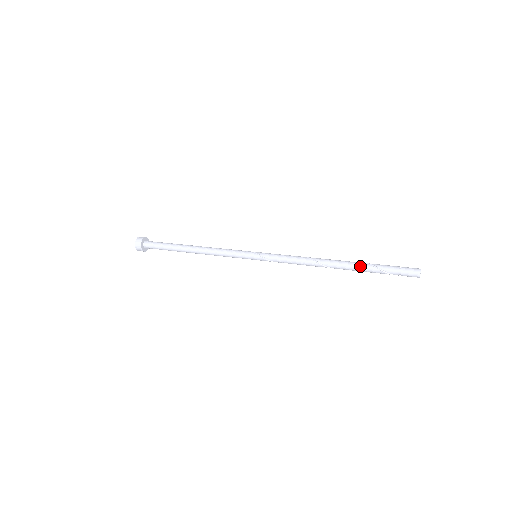
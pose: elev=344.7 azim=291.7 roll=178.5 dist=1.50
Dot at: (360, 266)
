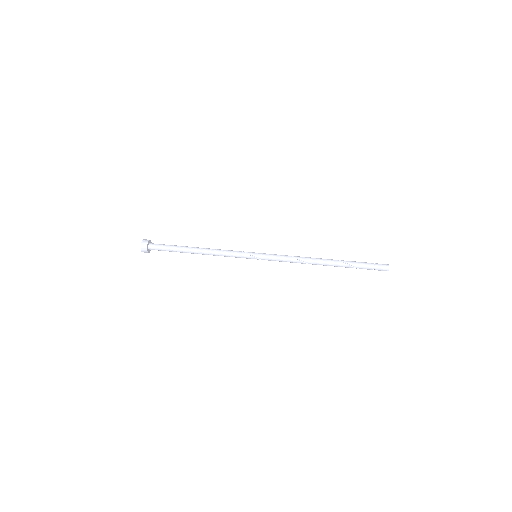
Dot at: occluded
